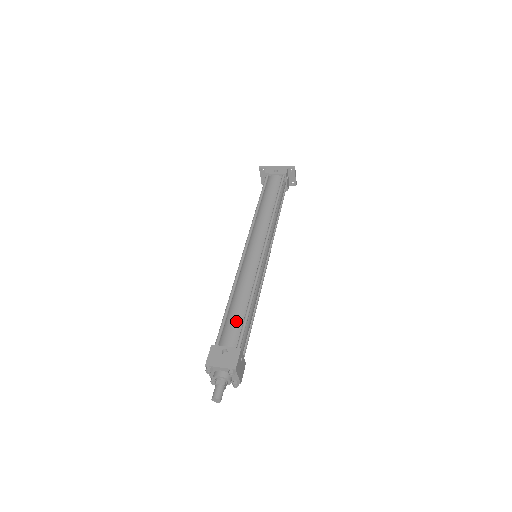
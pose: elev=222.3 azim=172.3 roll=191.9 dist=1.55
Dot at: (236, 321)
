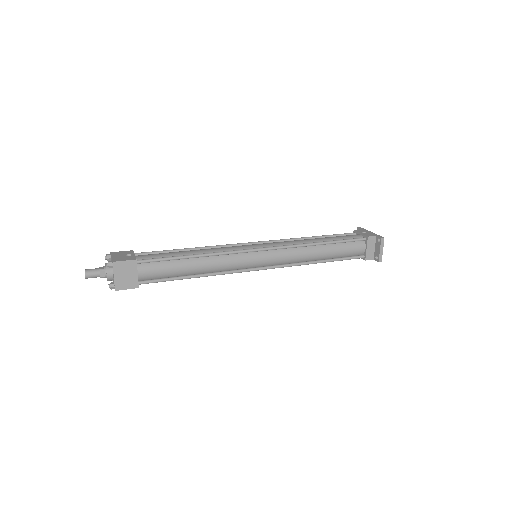
Dot at: (166, 254)
